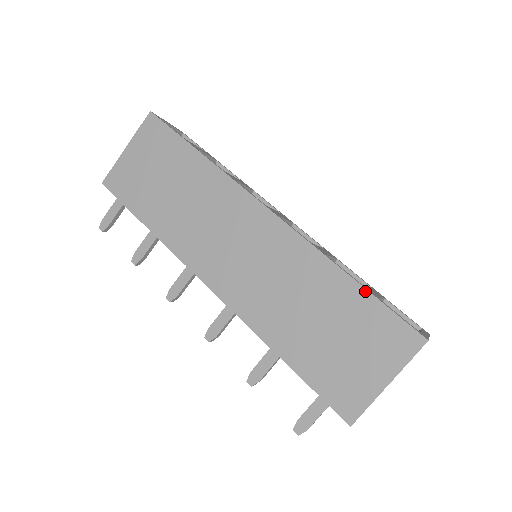
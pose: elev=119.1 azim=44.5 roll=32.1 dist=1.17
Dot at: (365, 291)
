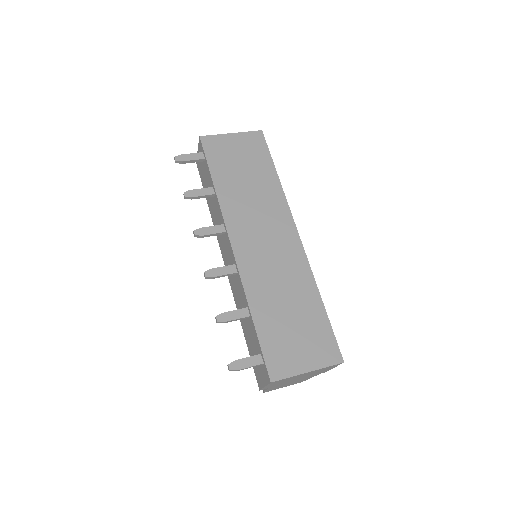
Dot at: (326, 314)
